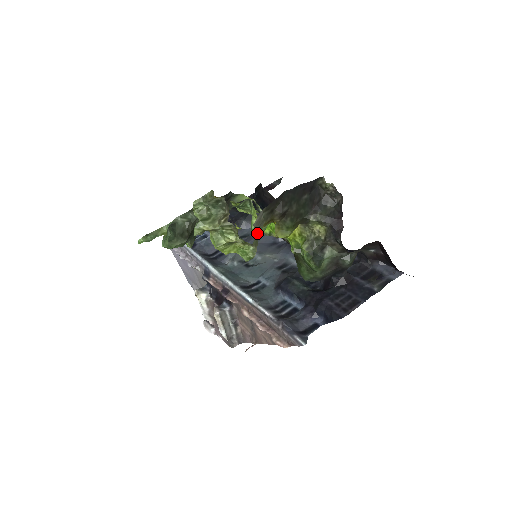
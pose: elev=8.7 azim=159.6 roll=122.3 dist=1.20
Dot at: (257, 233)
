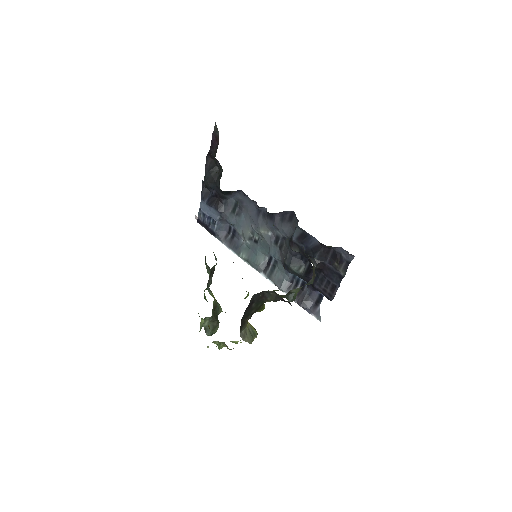
Dot at: (248, 337)
